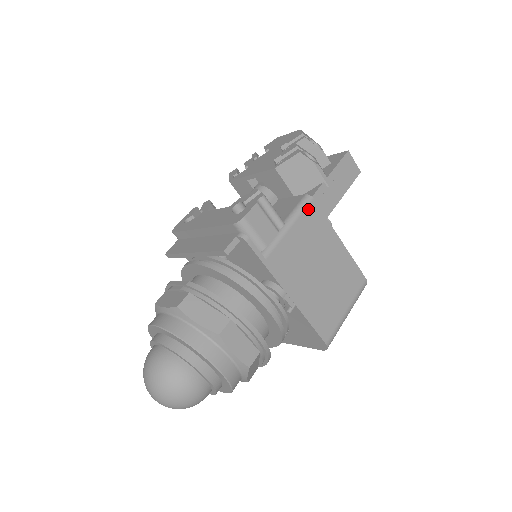
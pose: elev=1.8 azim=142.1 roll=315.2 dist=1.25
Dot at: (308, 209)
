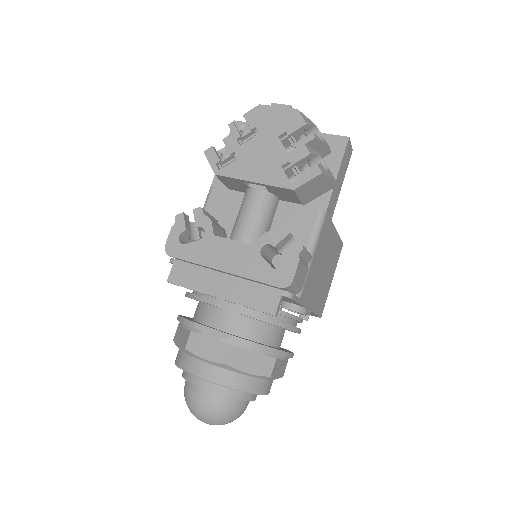
Dot at: (324, 226)
